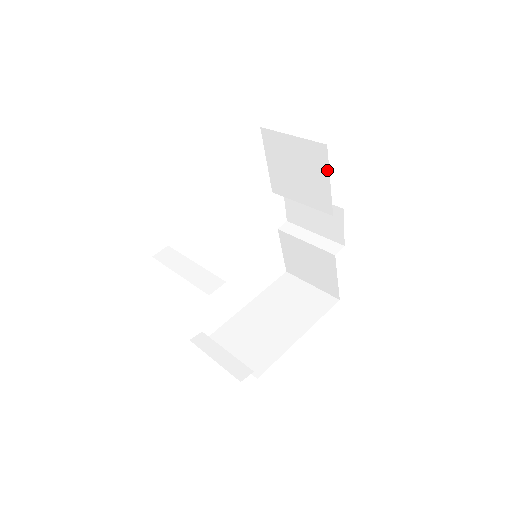
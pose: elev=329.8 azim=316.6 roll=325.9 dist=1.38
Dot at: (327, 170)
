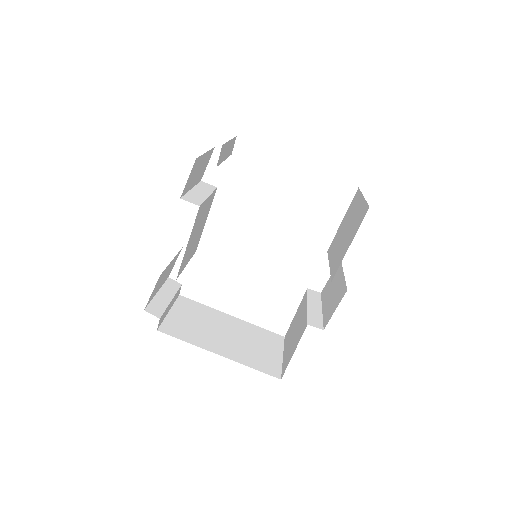
Dot at: occluded
